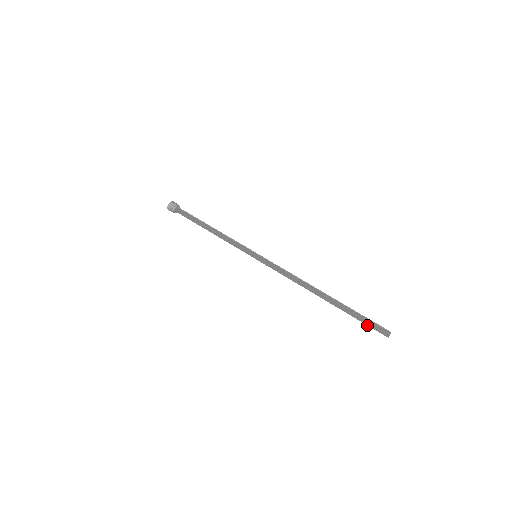
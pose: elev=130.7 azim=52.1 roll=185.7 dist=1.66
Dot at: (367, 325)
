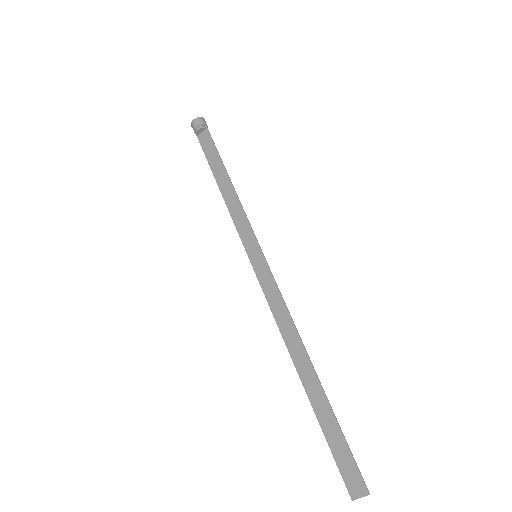
Dot at: (334, 458)
